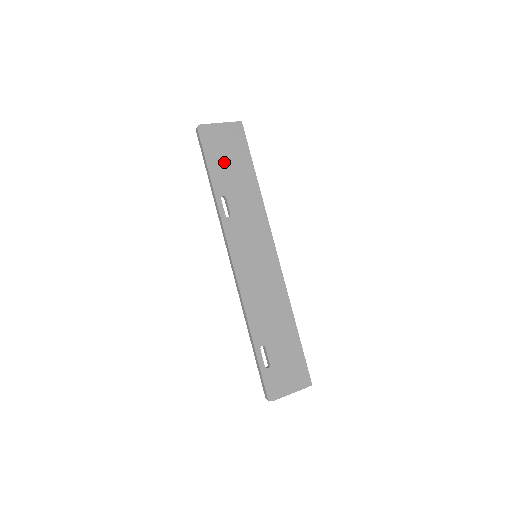
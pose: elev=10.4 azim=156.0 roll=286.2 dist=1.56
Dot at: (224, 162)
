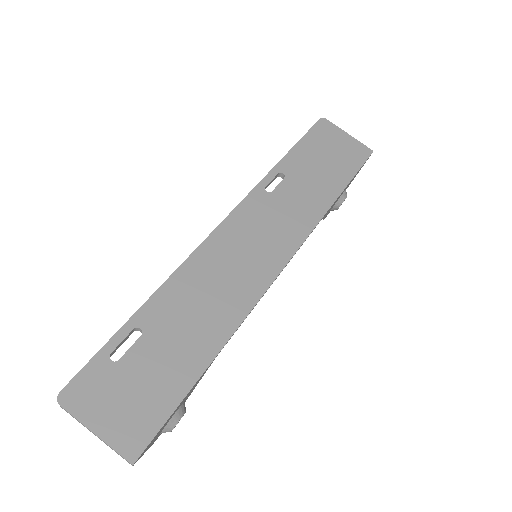
Dot at: (317, 157)
